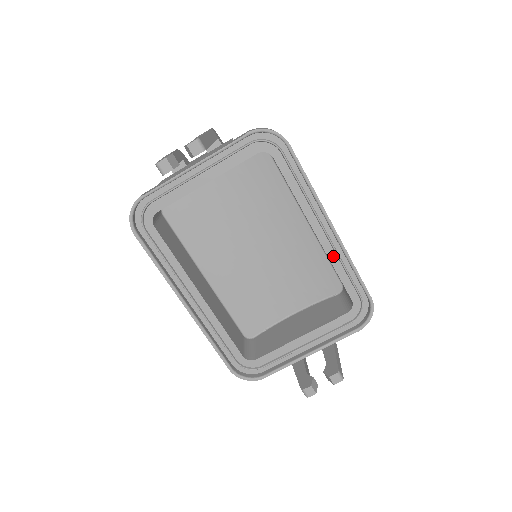
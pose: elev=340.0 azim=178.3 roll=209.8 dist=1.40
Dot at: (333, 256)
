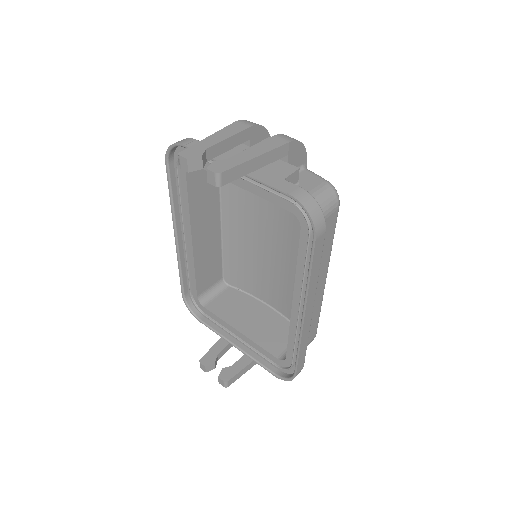
Dot at: (294, 326)
